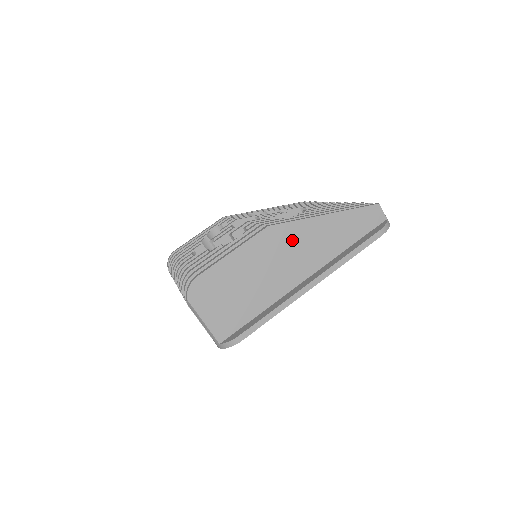
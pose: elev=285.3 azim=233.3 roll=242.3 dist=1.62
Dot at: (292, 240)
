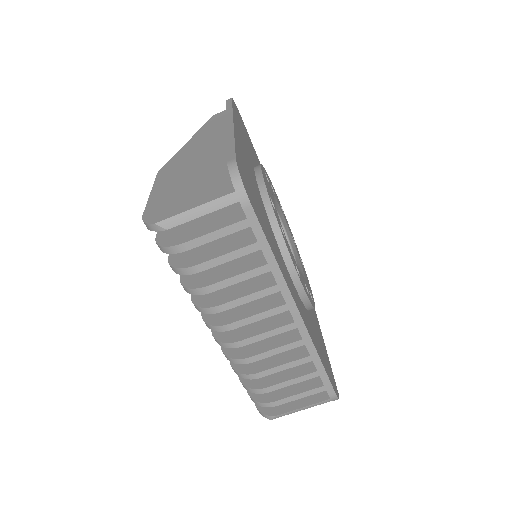
Dot at: (187, 155)
